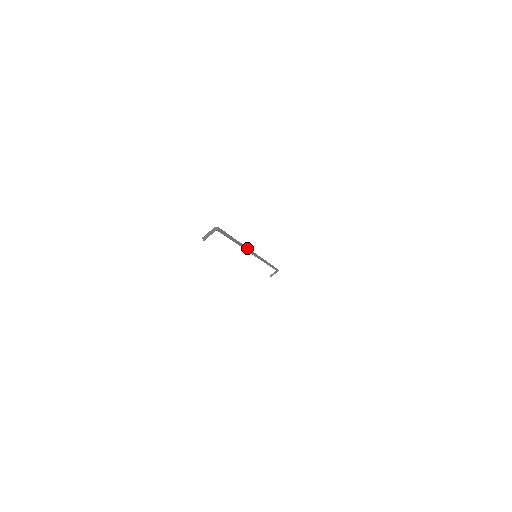
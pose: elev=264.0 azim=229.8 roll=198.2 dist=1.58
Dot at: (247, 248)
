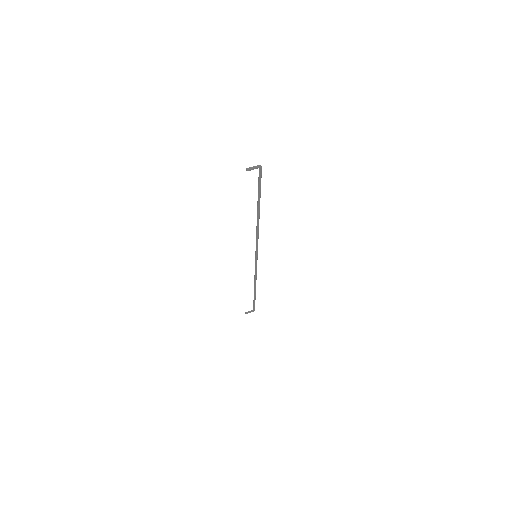
Dot at: occluded
